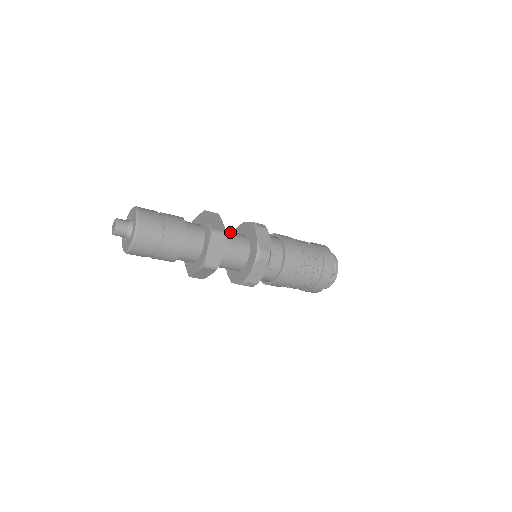
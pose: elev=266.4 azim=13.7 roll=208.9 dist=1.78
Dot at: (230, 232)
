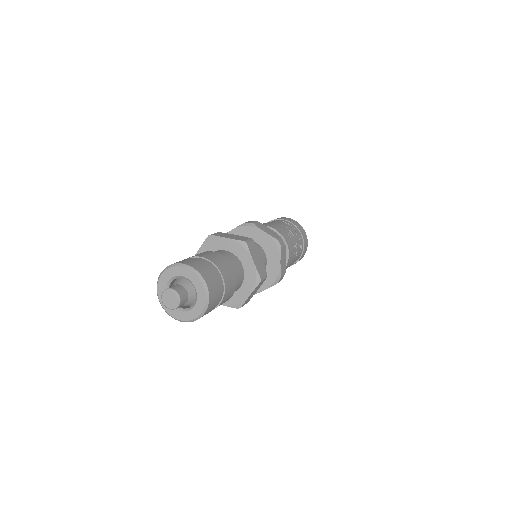
Dot at: occluded
